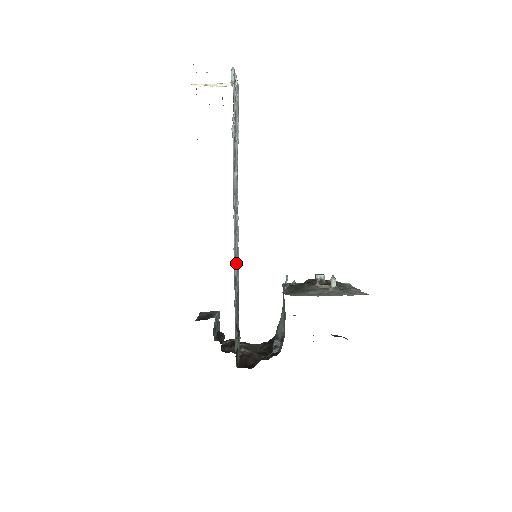
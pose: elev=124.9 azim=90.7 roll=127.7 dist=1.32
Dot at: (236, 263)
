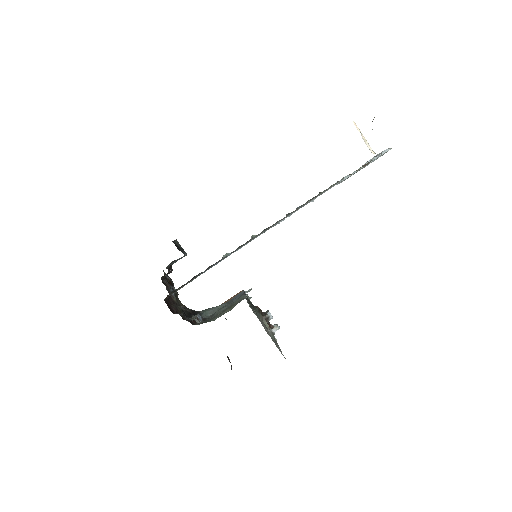
Dot at: occluded
